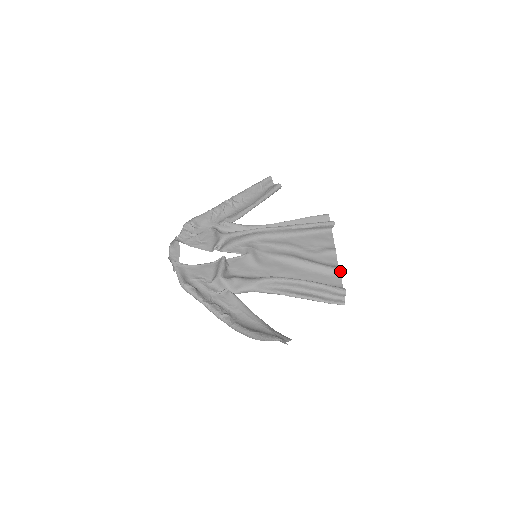
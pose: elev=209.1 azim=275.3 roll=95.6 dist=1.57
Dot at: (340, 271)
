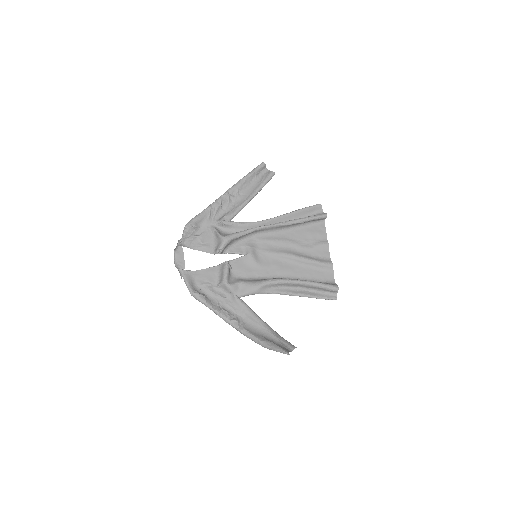
Dot at: (332, 266)
